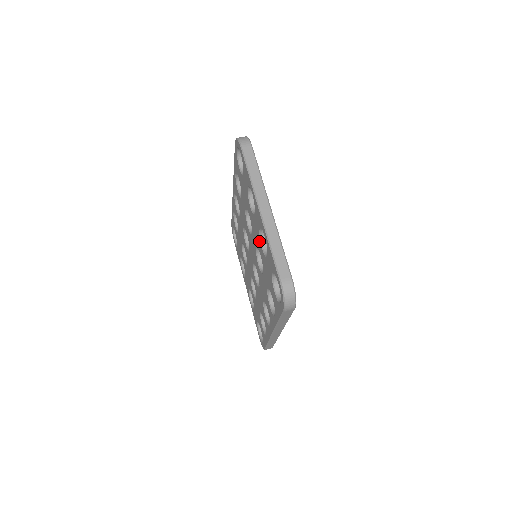
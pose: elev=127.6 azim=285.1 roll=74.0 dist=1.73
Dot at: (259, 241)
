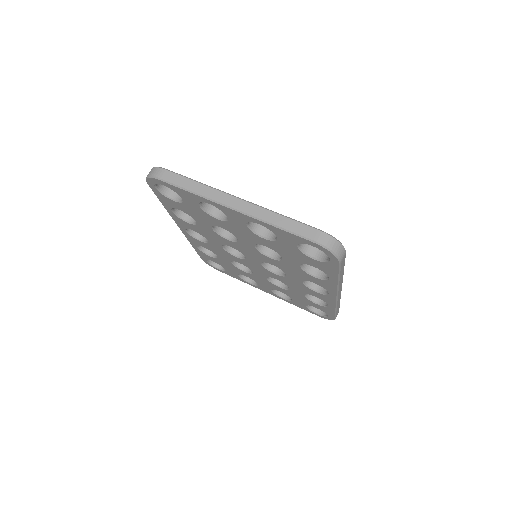
Dot at: (254, 236)
